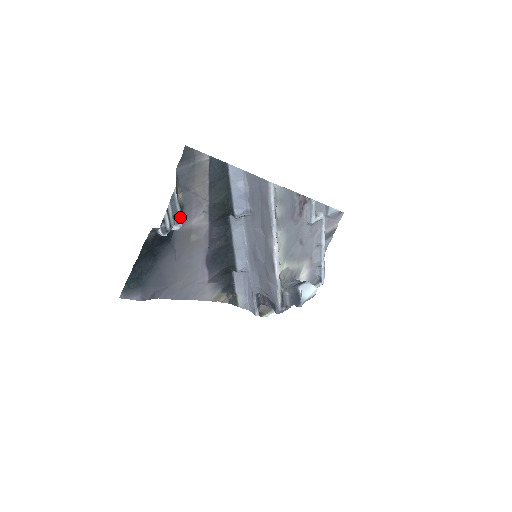
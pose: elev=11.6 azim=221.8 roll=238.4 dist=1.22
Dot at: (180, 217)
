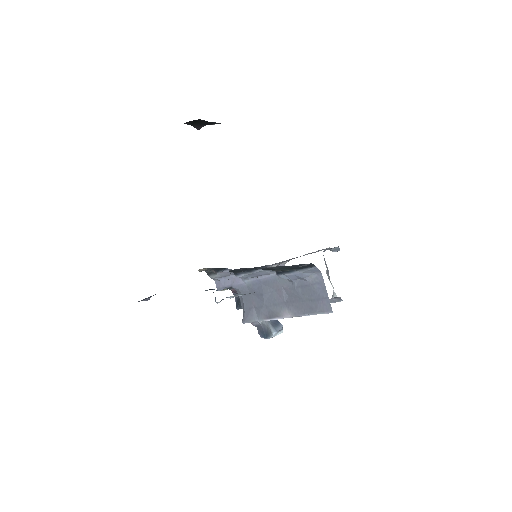
Dot at: occluded
